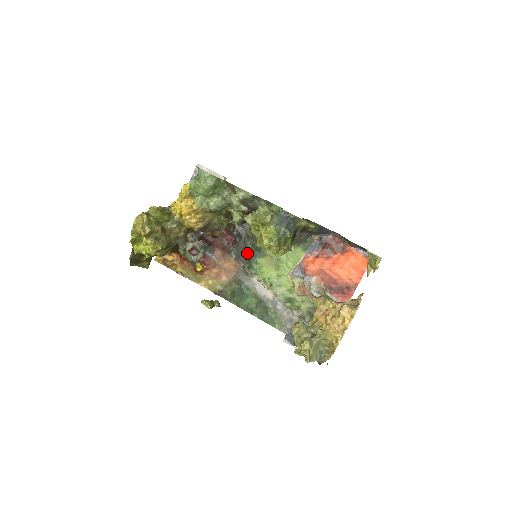
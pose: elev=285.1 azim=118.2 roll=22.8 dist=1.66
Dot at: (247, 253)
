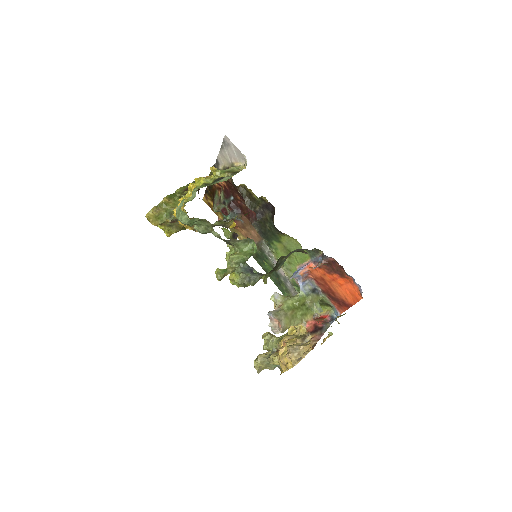
Dot at: (266, 232)
